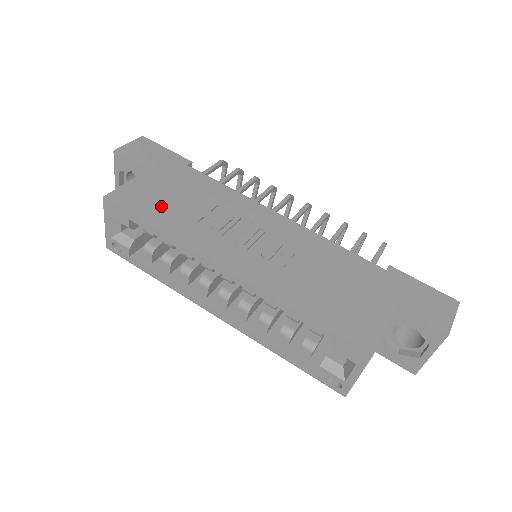
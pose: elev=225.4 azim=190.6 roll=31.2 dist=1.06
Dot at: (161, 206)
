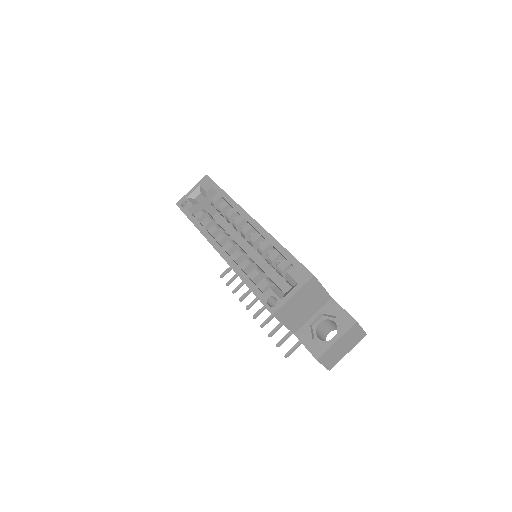
Dot at: occluded
